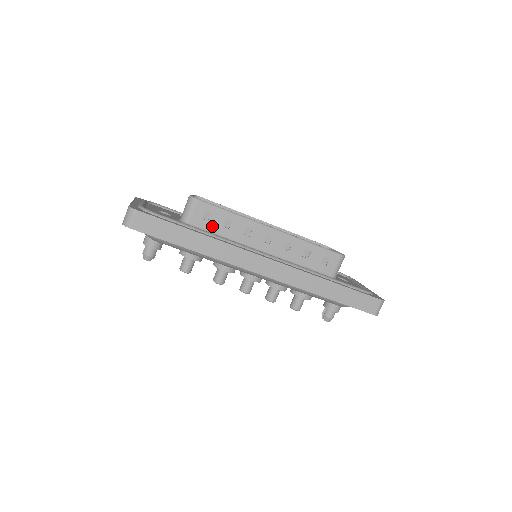
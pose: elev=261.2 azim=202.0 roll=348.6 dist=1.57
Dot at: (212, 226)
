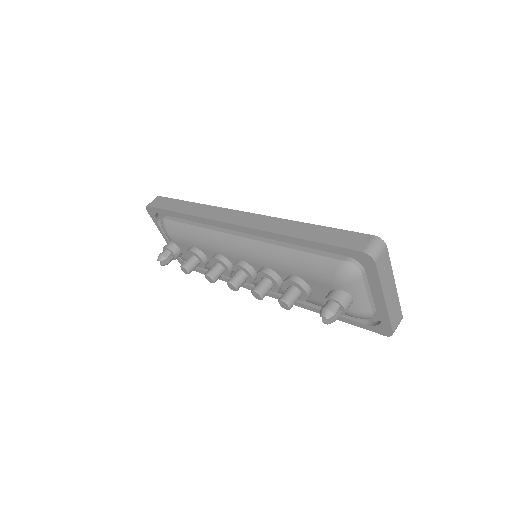
Dot at: occluded
